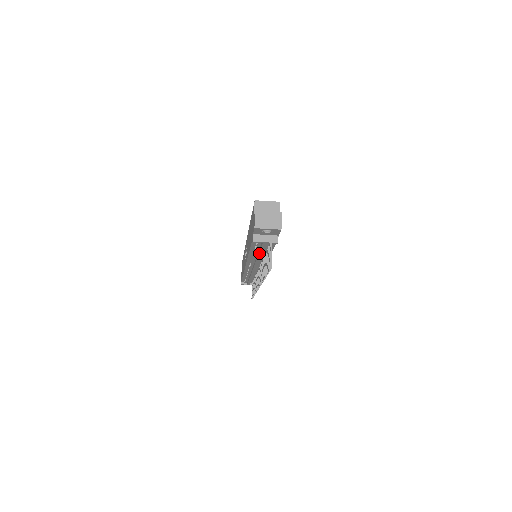
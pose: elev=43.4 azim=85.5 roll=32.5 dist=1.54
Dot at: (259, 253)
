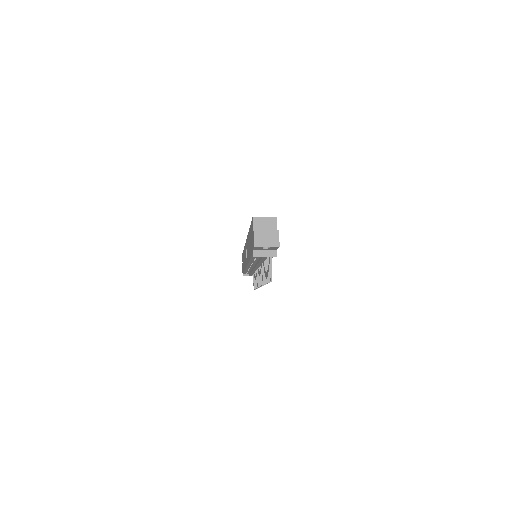
Dot at: (259, 261)
